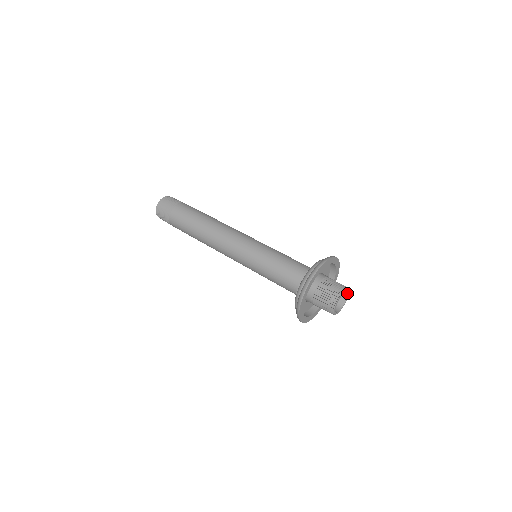
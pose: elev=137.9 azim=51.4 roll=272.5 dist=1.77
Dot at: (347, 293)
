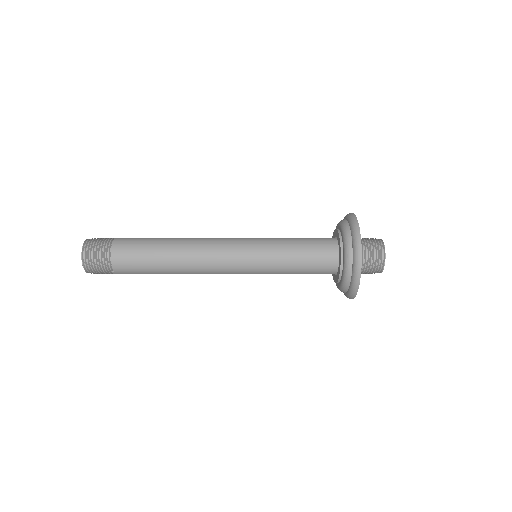
Dot at: occluded
